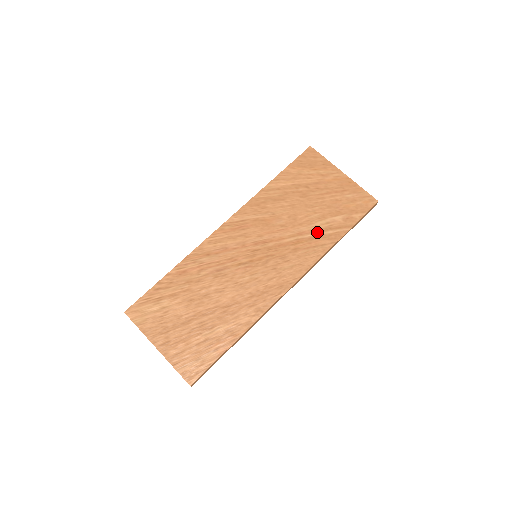
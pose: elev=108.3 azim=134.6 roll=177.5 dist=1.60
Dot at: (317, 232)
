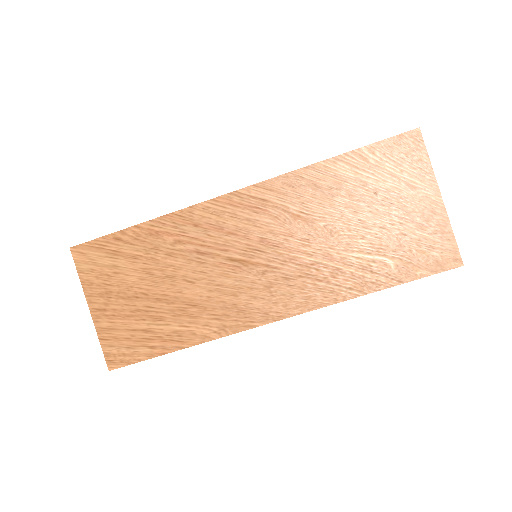
Dot at: (351, 266)
